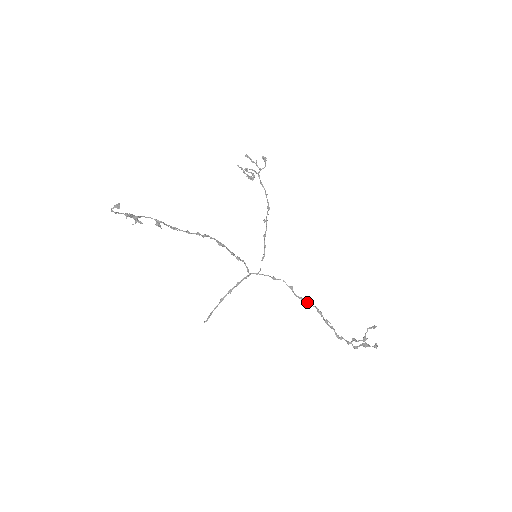
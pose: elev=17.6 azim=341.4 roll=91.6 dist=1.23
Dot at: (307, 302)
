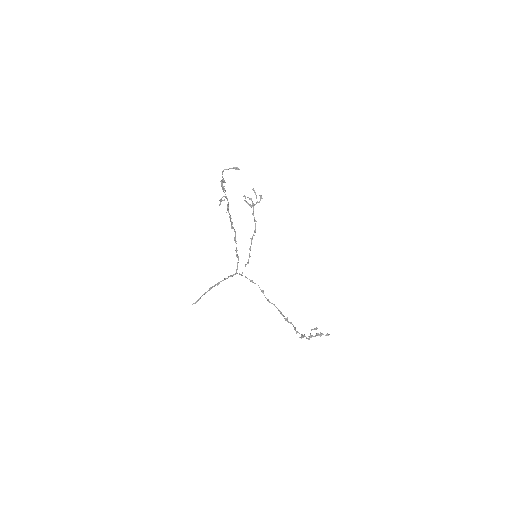
Dot at: (273, 304)
